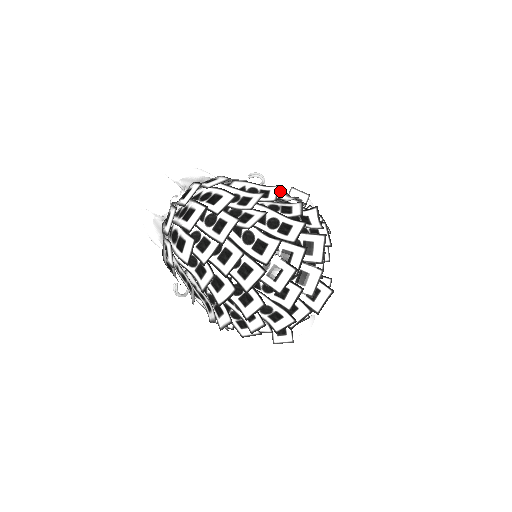
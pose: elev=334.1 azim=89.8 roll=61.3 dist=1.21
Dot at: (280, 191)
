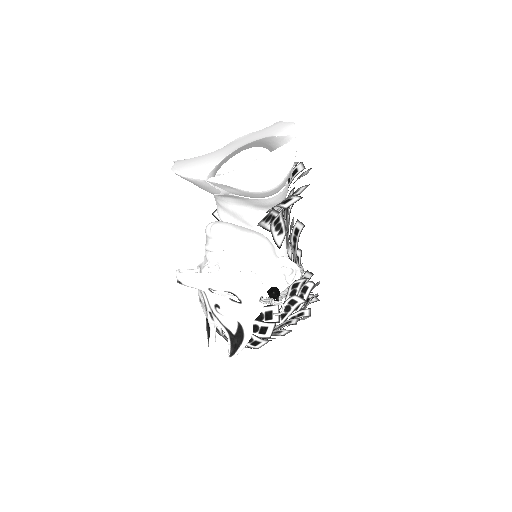
Dot at: (267, 193)
